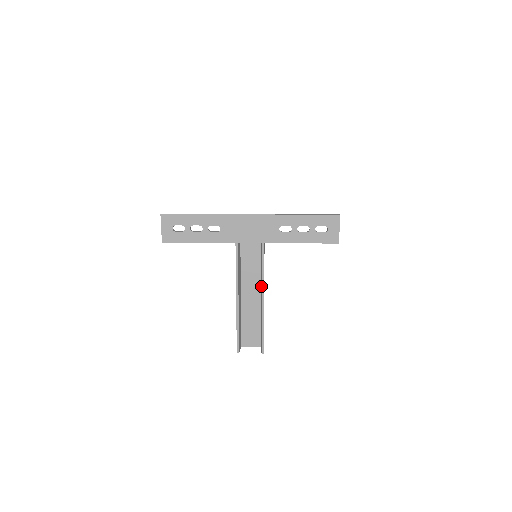
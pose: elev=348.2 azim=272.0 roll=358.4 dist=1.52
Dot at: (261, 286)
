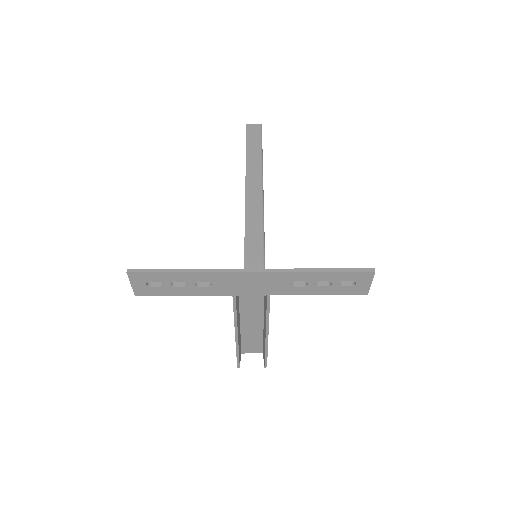
Dot at: (265, 324)
